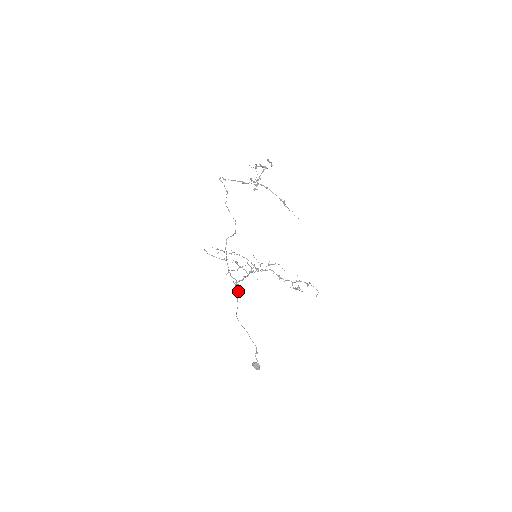
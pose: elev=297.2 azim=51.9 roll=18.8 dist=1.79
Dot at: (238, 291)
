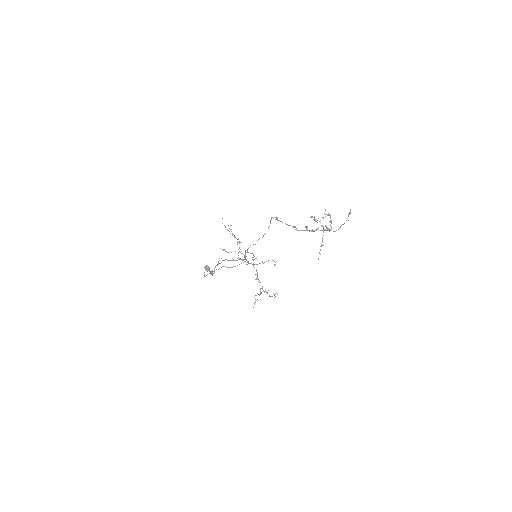
Dot at: (212, 273)
